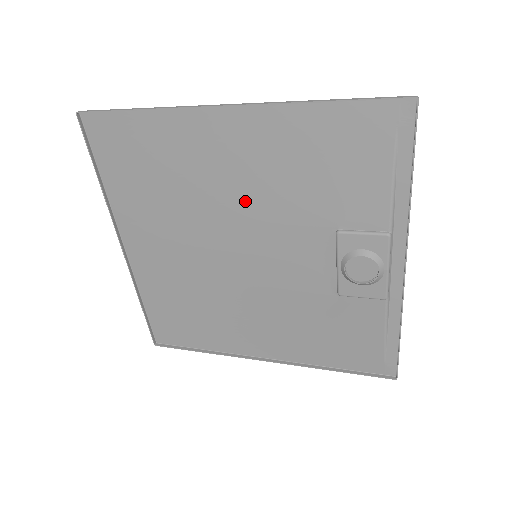
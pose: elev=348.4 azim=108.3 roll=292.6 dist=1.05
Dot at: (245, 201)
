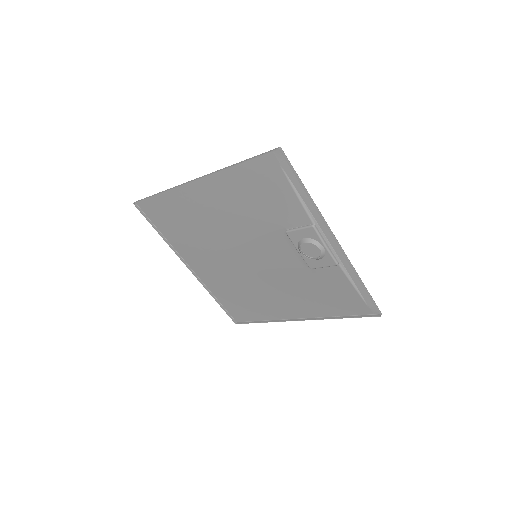
Dot at: (232, 226)
